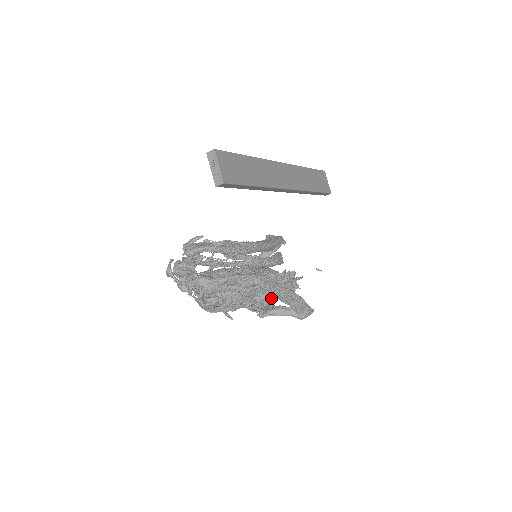
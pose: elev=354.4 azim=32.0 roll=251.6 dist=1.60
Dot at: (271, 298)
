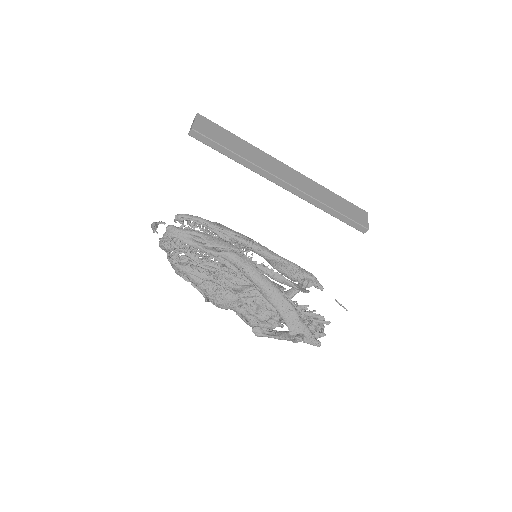
Dot at: (268, 311)
